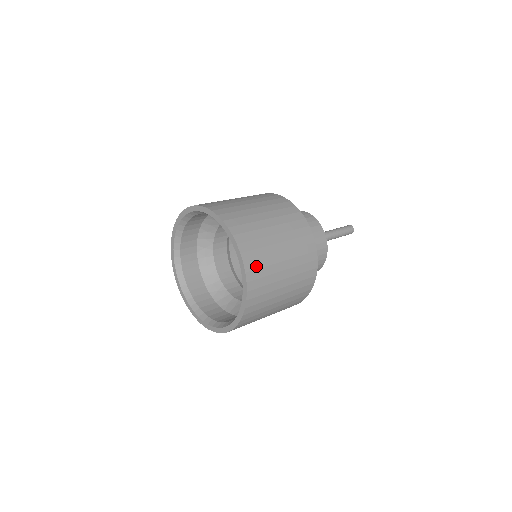
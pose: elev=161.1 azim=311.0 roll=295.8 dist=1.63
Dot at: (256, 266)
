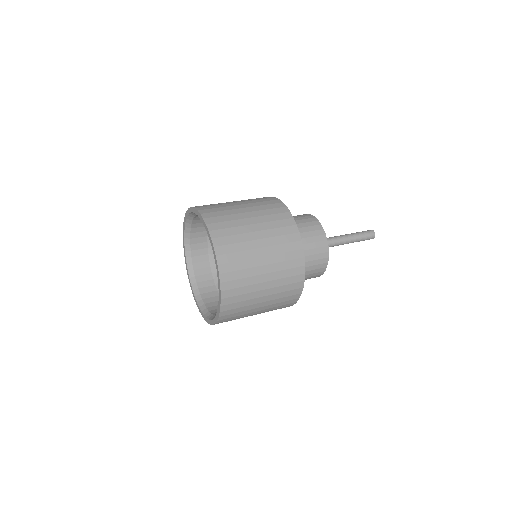
Dot at: (233, 277)
